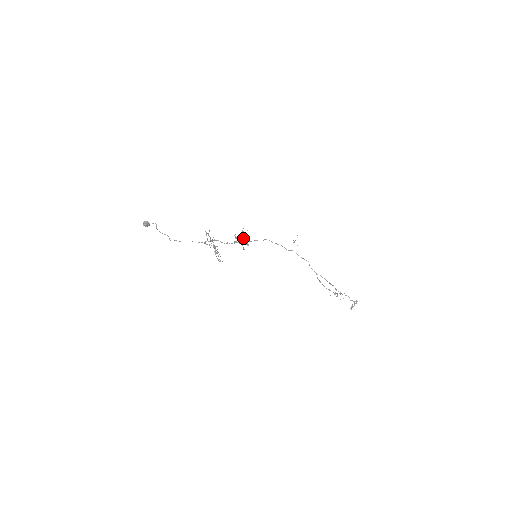
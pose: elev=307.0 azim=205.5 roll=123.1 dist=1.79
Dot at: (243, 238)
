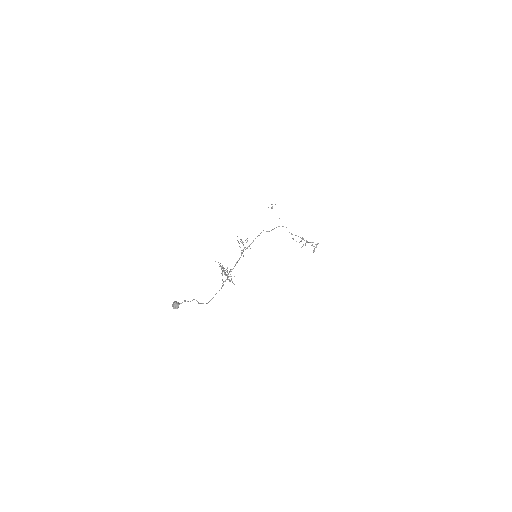
Dot at: occluded
